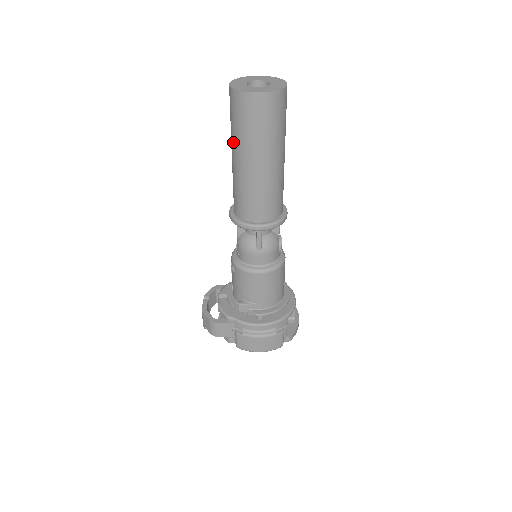
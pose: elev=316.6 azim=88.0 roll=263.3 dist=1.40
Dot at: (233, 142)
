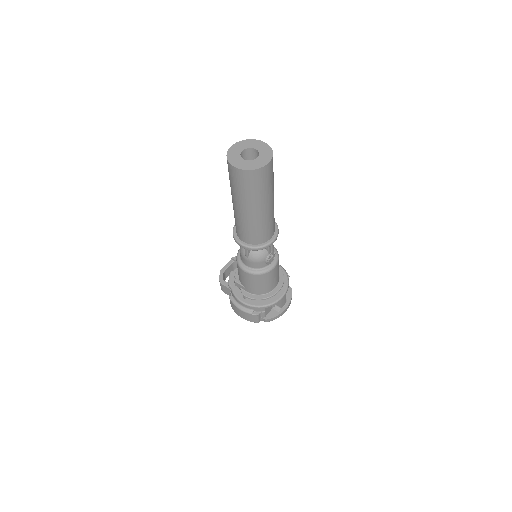
Dot at: occluded
